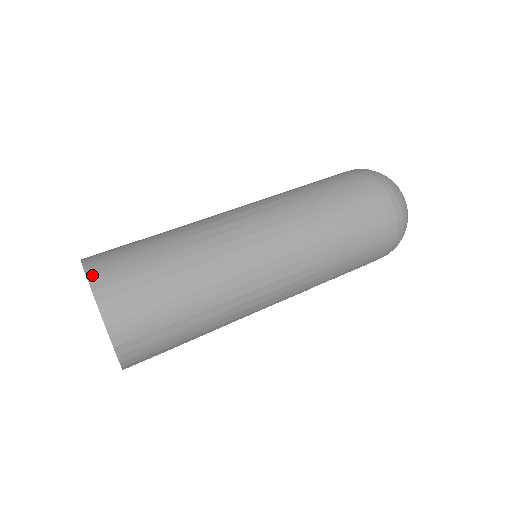
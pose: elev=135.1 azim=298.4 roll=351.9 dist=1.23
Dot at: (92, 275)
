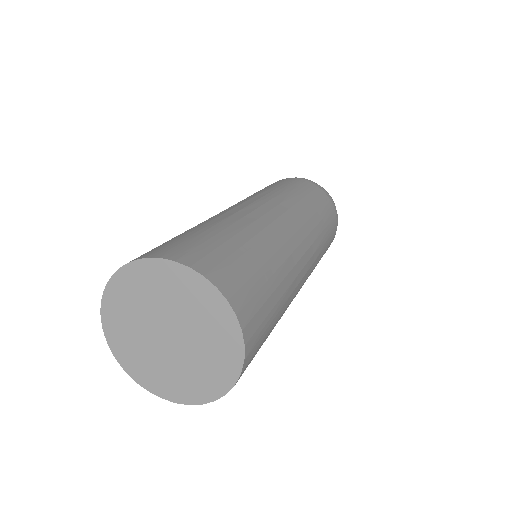
Dot at: (171, 256)
